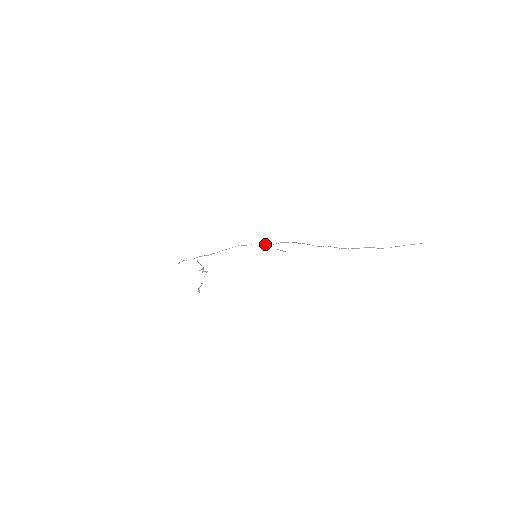
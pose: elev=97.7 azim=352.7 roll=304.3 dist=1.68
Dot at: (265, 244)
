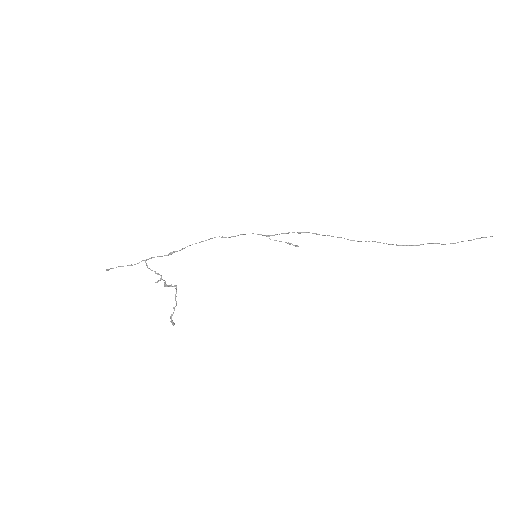
Dot at: occluded
